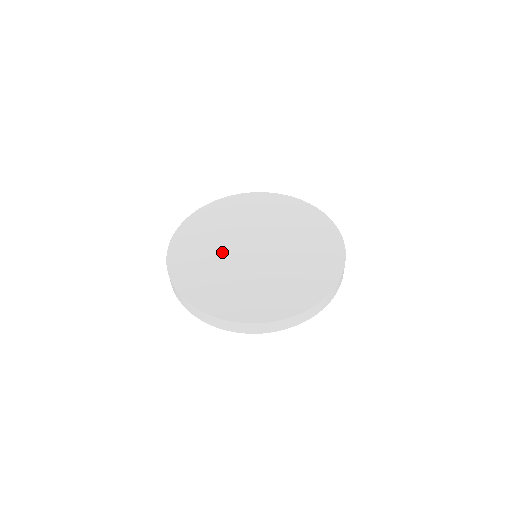
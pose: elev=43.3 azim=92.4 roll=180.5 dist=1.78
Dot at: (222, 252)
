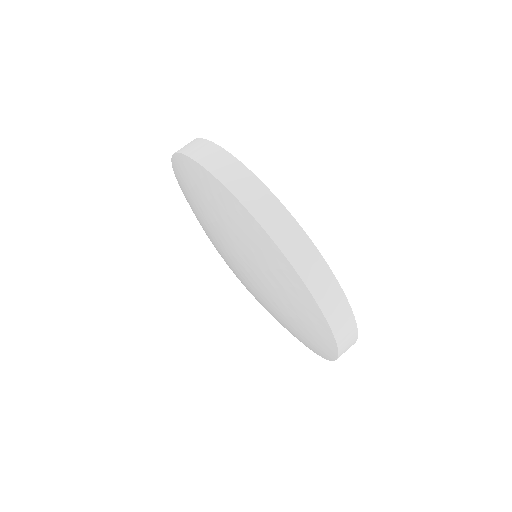
Dot at: occluded
